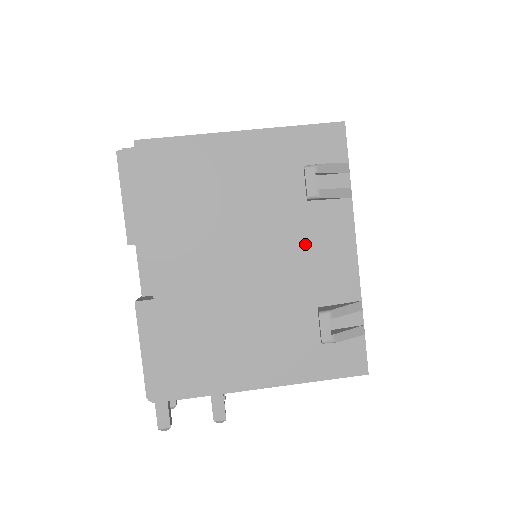
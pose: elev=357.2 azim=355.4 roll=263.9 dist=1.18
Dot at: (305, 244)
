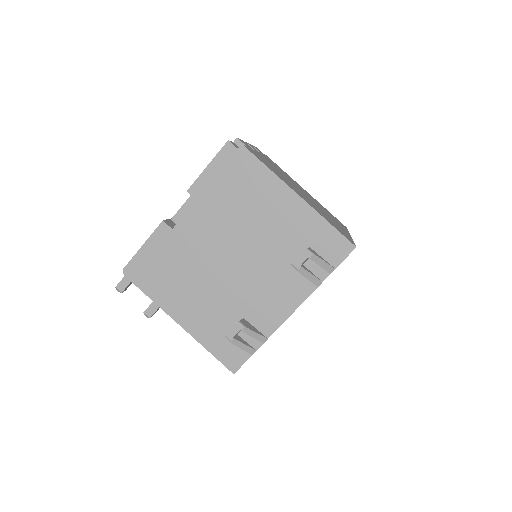
Dot at: (270, 283)
